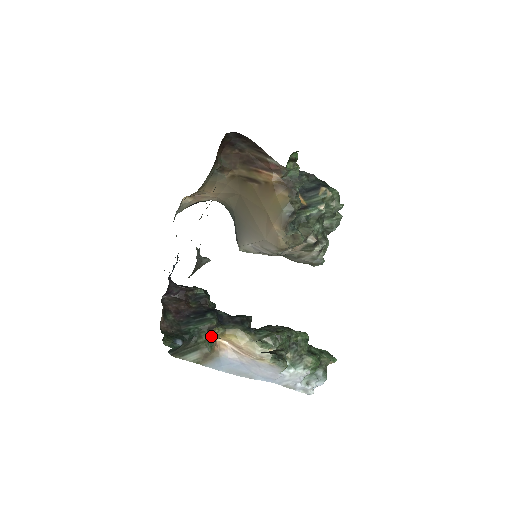
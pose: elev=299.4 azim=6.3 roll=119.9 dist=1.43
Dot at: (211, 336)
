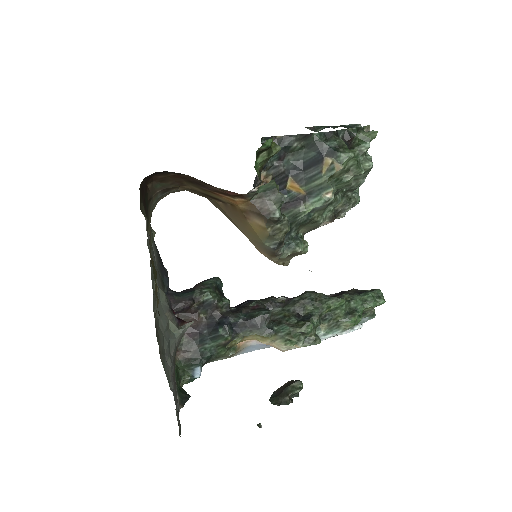
Dot at: (230, 347)
